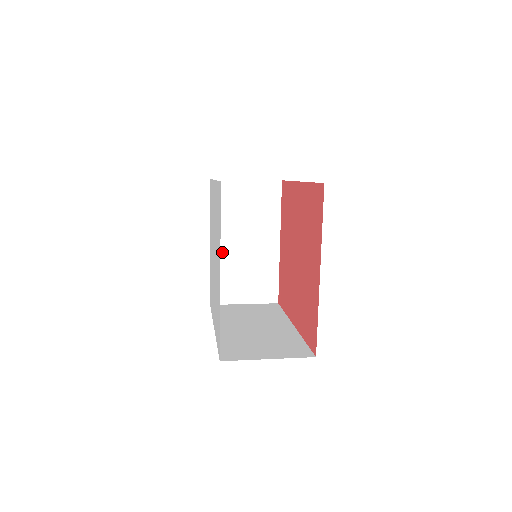
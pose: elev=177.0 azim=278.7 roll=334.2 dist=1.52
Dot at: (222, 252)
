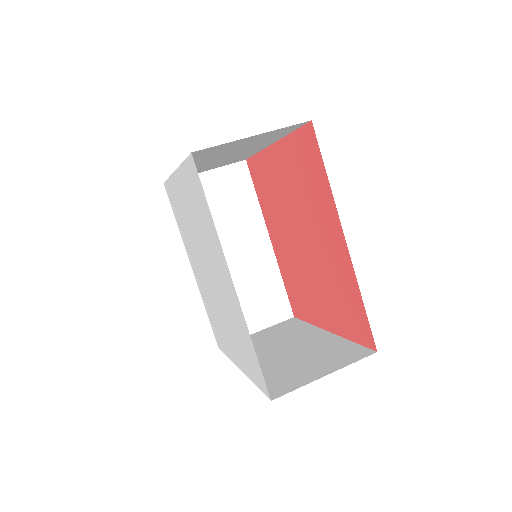
Dot at: occluded
